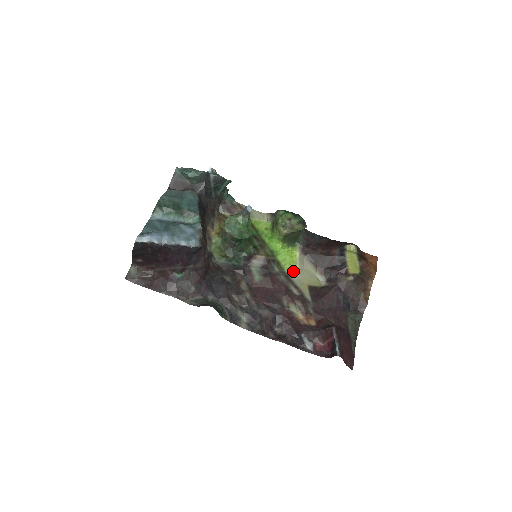
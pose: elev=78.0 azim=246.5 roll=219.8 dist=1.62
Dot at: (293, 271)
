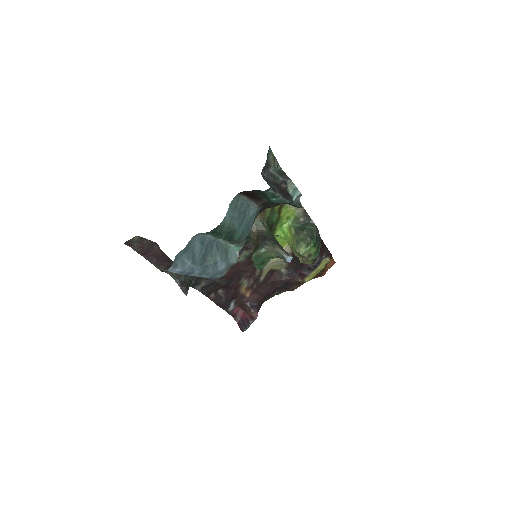
Dot at: occluded
